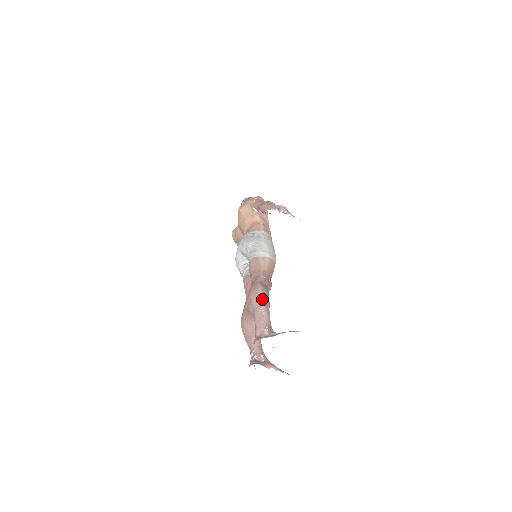
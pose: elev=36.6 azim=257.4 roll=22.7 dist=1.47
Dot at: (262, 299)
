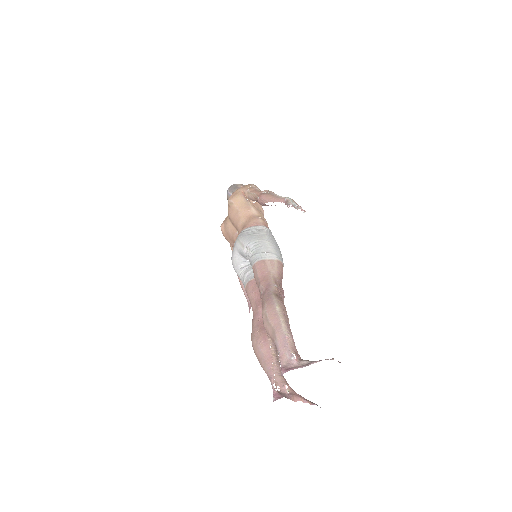
Dot at: (281, 316)
